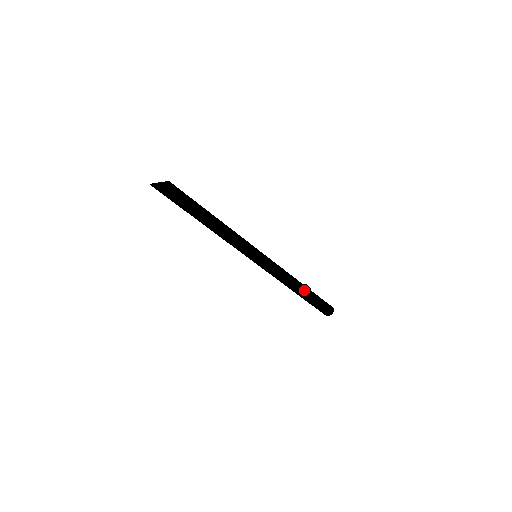
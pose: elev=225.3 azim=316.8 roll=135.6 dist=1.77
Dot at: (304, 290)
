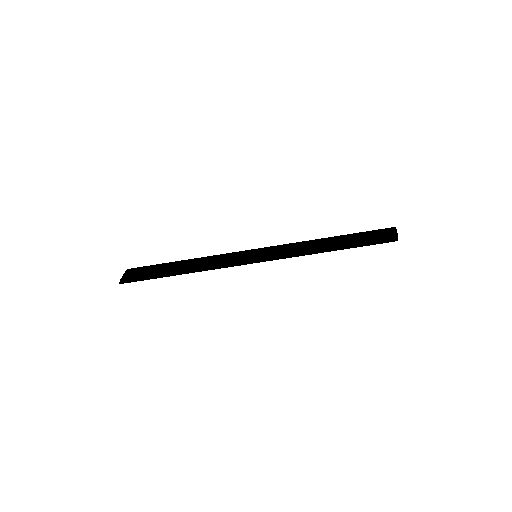
Dot at: (336, 247)
